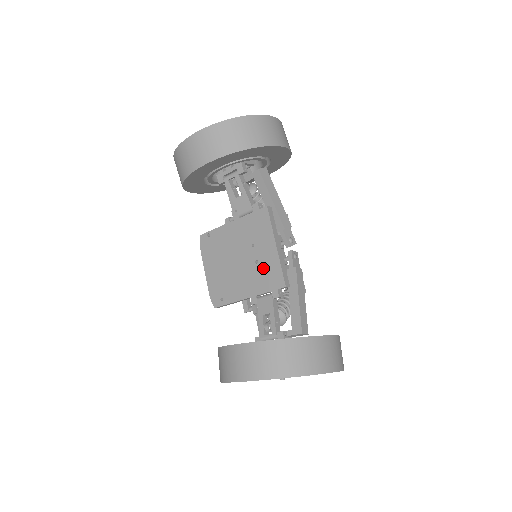
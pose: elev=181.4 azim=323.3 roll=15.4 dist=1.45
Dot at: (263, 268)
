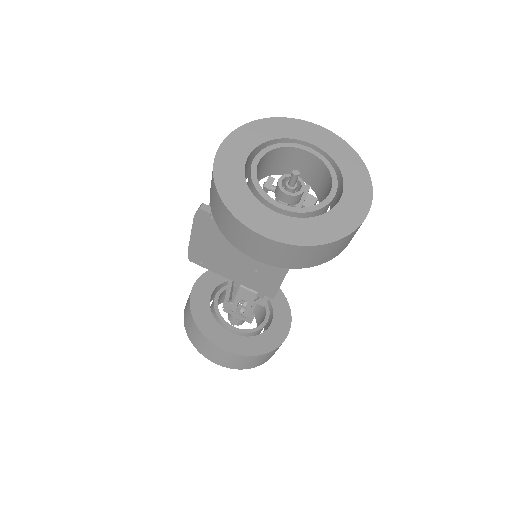
Dot at: (260, 278)
